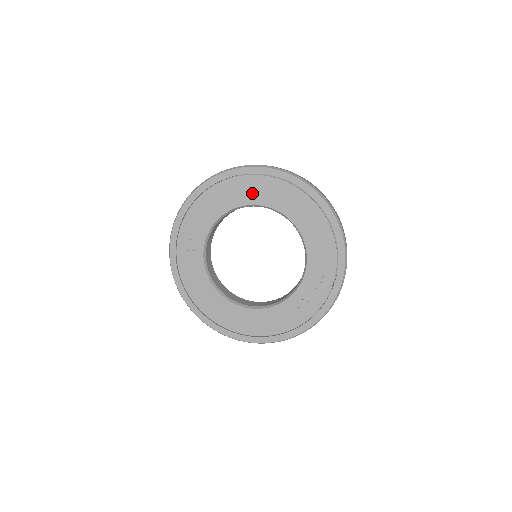
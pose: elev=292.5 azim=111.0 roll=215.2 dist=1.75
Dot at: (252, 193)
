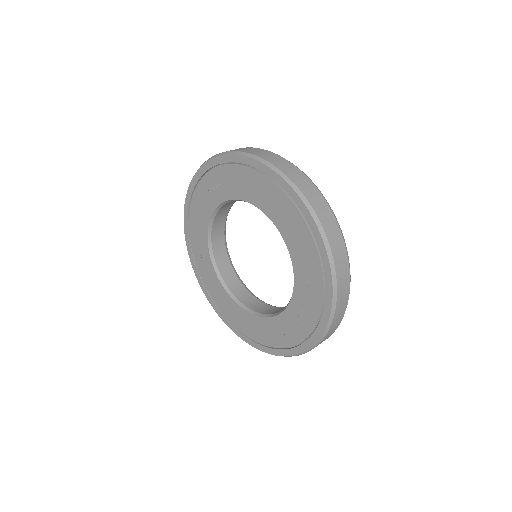
Dot at: (248, 188)
